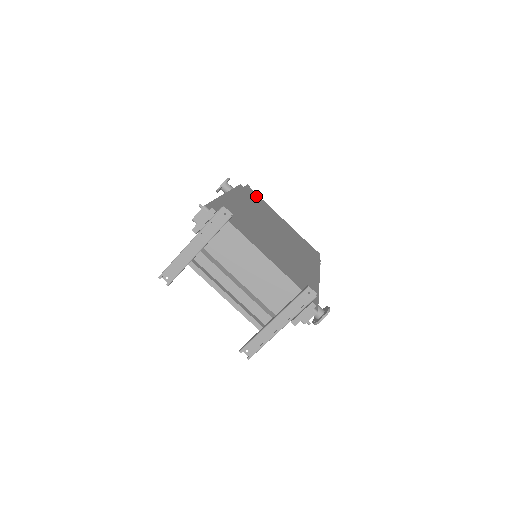
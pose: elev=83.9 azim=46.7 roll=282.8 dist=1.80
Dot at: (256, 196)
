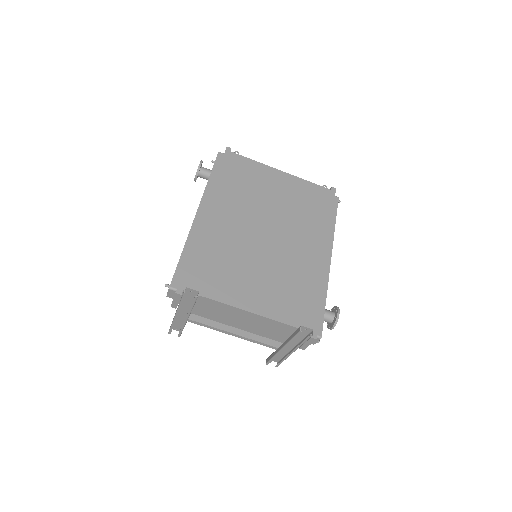
Dot at: (240, 163)
